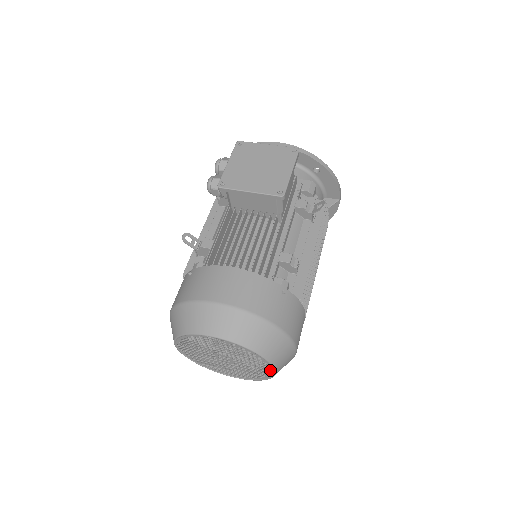
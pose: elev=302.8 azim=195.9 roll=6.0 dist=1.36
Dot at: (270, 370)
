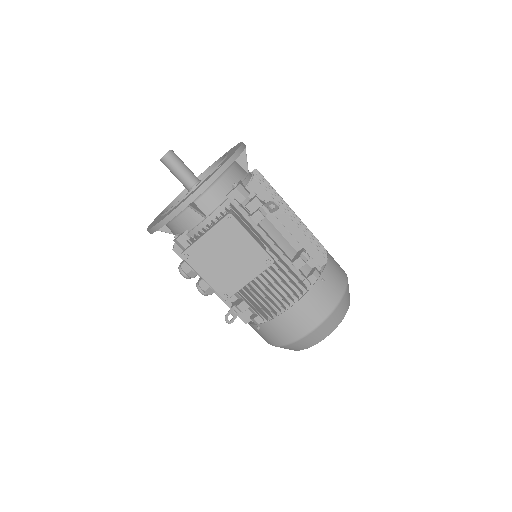
Dot at: occluded
